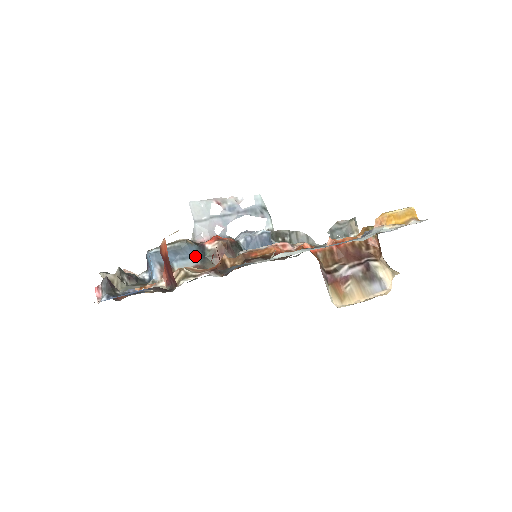
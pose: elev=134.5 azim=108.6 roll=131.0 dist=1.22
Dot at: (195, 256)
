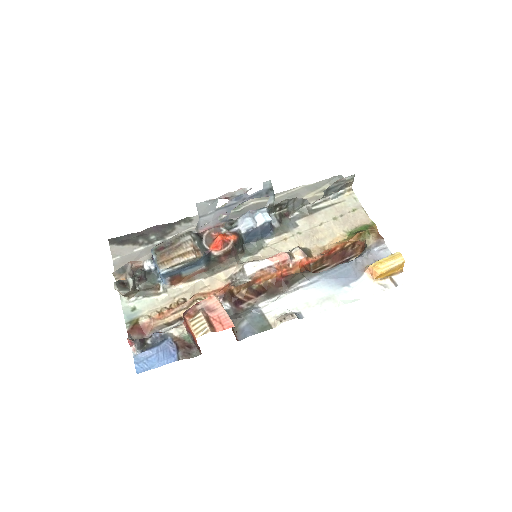
Dot at: (202, 263)
